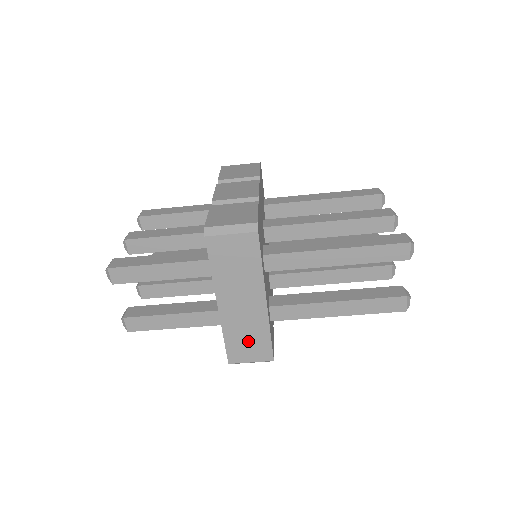
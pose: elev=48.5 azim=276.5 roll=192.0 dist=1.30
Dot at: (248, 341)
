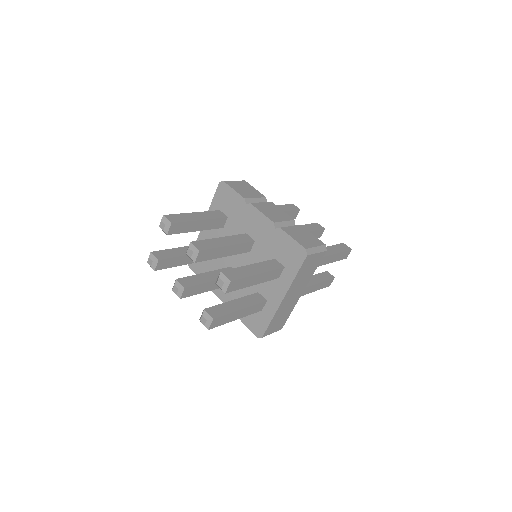
Dot at: (280, 319)
